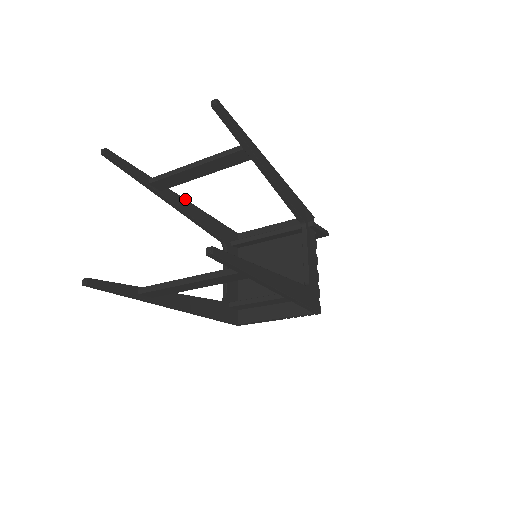
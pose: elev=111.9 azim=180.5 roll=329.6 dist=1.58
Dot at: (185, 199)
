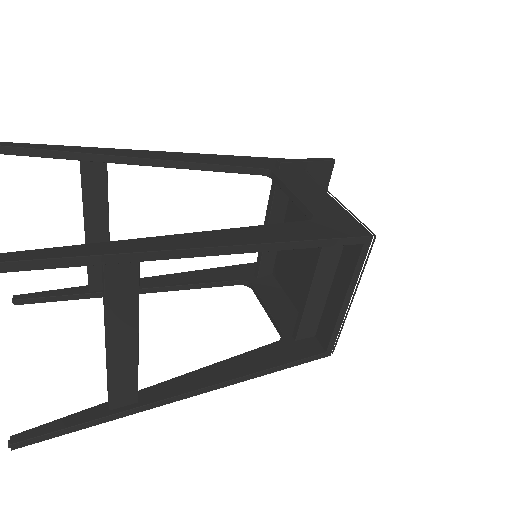
Dot at: (155, 276)
